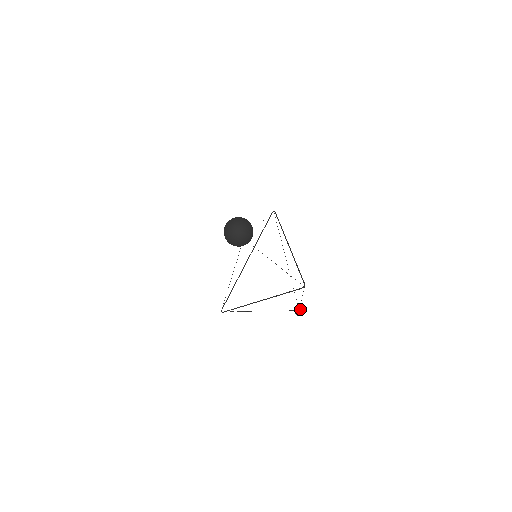
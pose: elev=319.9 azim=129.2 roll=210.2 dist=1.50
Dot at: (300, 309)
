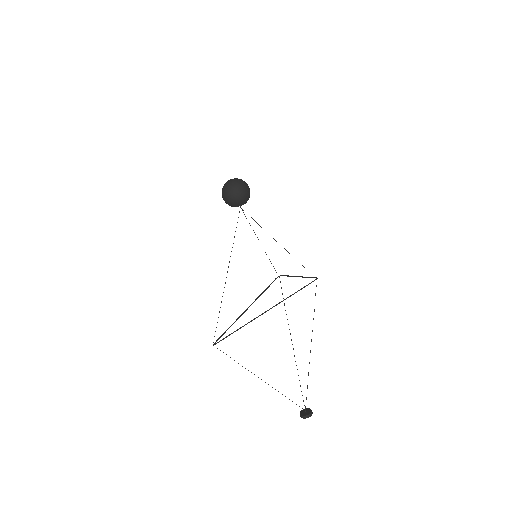
Dot at: (308, 410)
